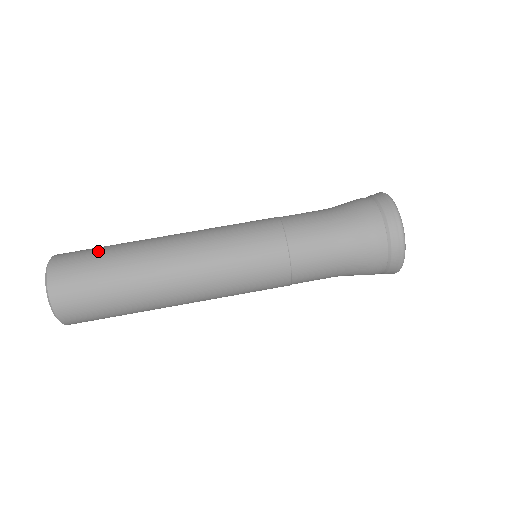
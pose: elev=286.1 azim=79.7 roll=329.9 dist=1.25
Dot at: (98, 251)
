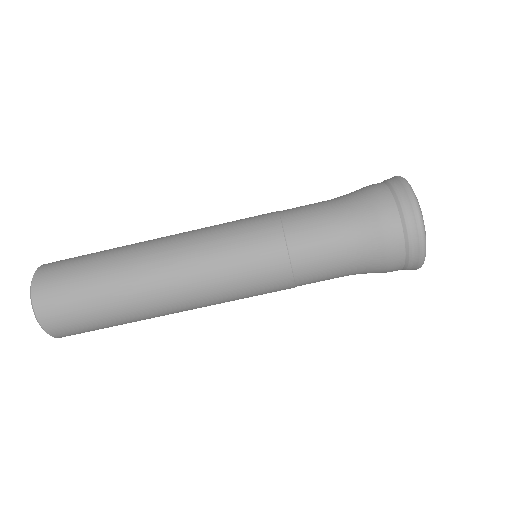
Dot at: (85, 258)
